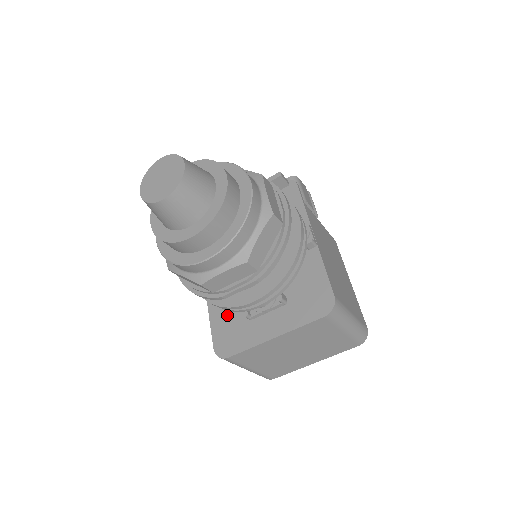
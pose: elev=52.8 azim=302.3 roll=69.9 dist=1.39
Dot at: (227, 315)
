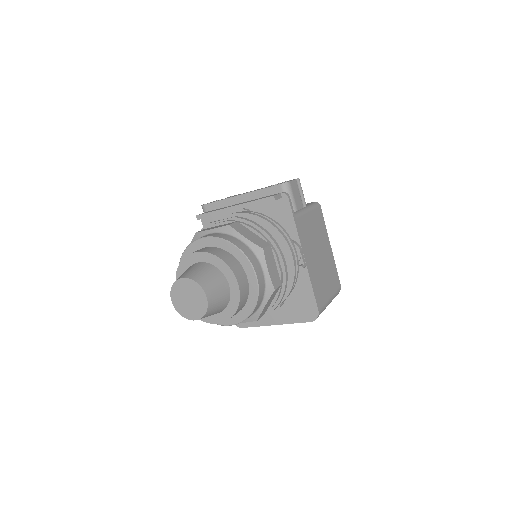
Dot at: occluded
